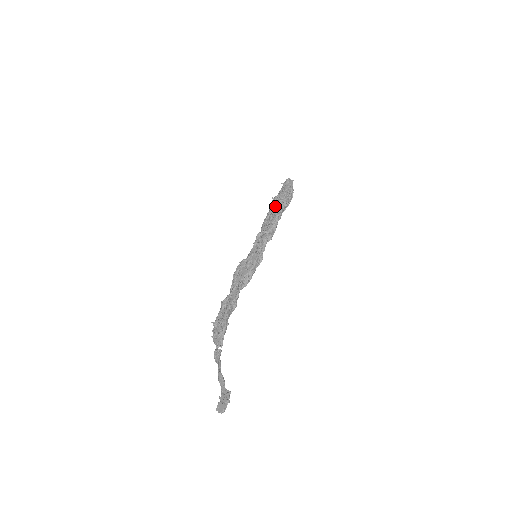
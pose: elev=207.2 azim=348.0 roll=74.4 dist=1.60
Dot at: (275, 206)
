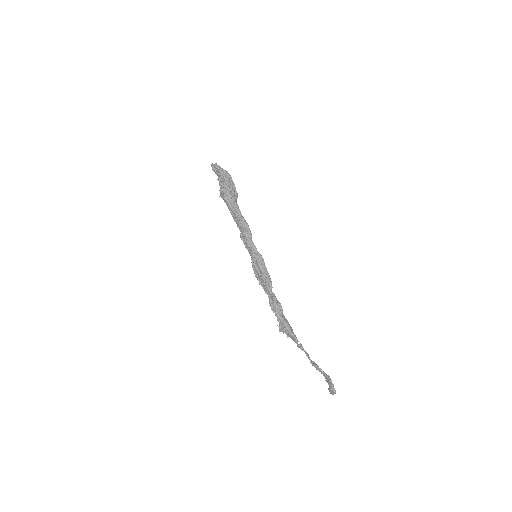
Dot at: occluded
